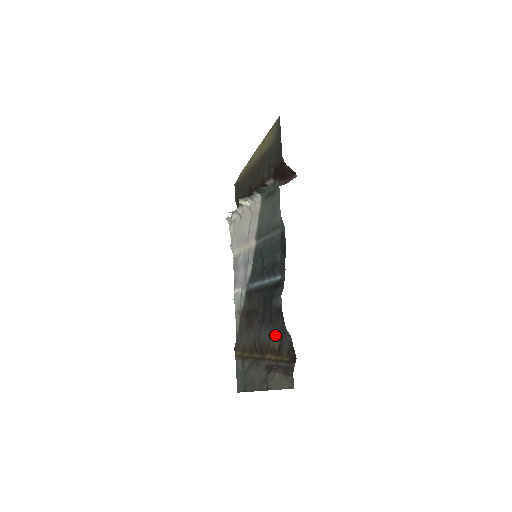
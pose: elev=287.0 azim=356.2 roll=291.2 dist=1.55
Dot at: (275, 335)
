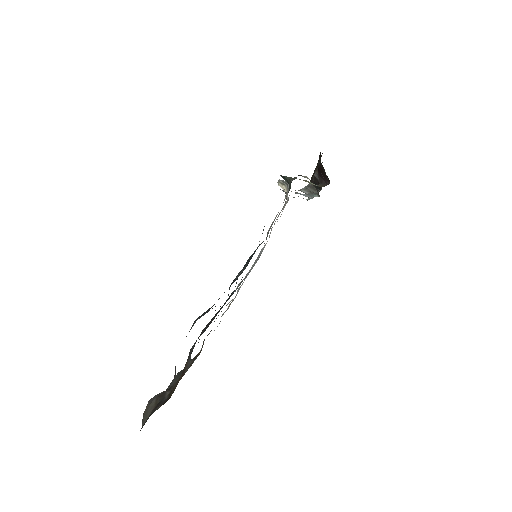
Dot at: (190, 358)
